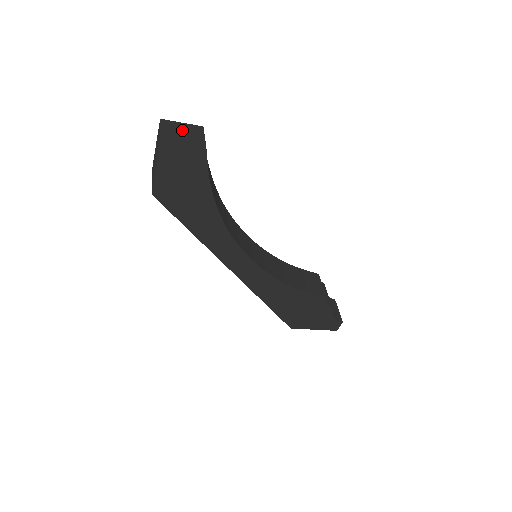
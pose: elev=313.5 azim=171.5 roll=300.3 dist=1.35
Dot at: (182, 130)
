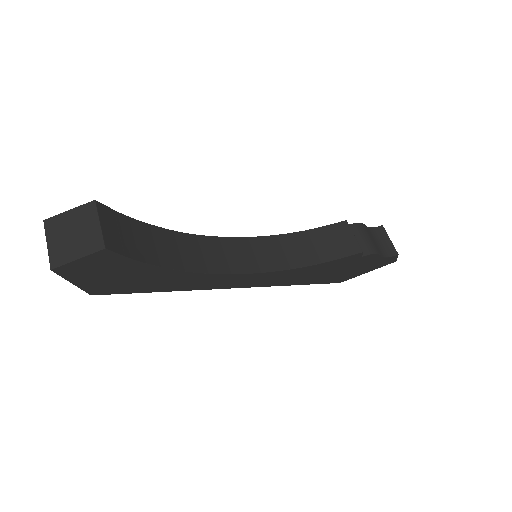
Dot at: (71, 226)
